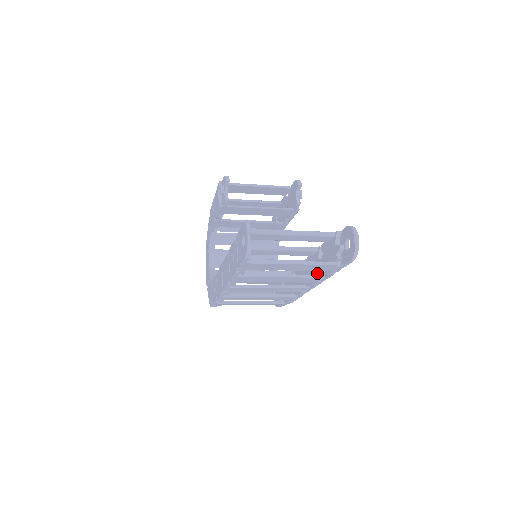
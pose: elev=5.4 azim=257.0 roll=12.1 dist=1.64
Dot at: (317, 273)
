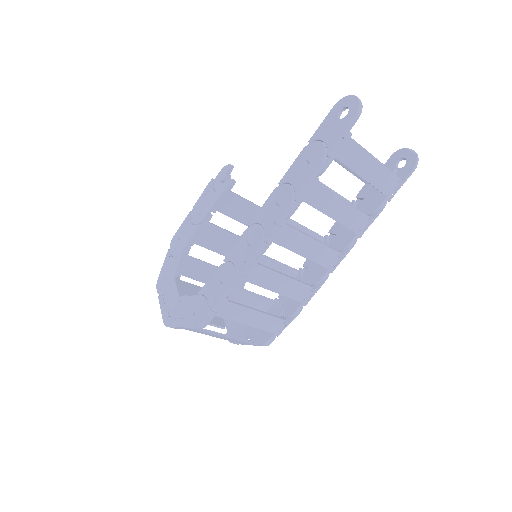
Dot at: occluded
